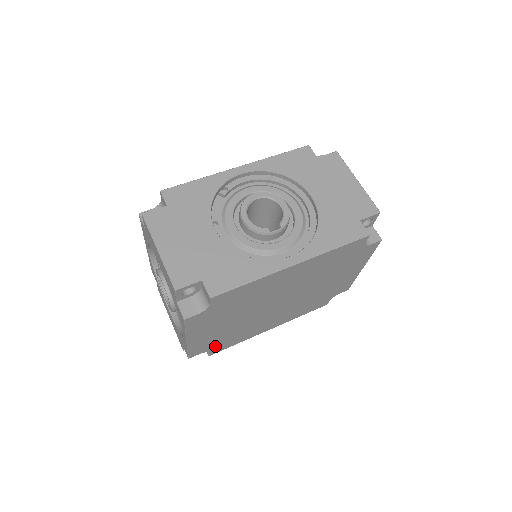
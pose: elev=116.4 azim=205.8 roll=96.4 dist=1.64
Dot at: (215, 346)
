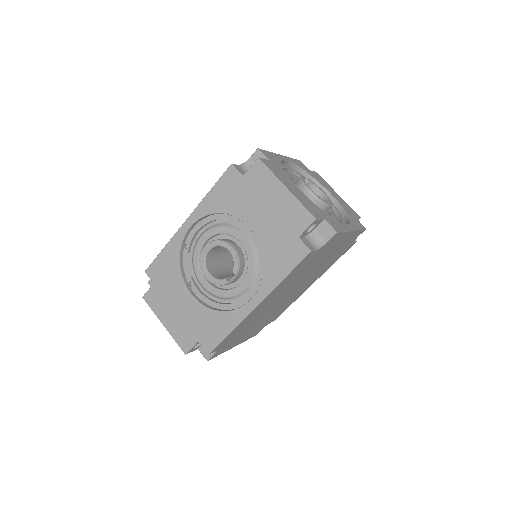
Dot at: (269, 322)
